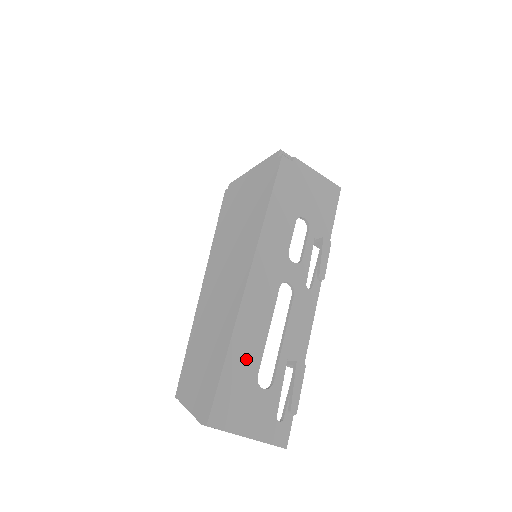
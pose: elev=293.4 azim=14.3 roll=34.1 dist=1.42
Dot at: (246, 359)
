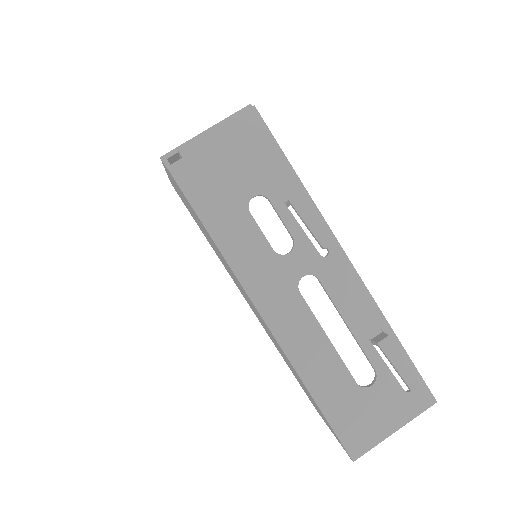
Dot at: (333, 383)
